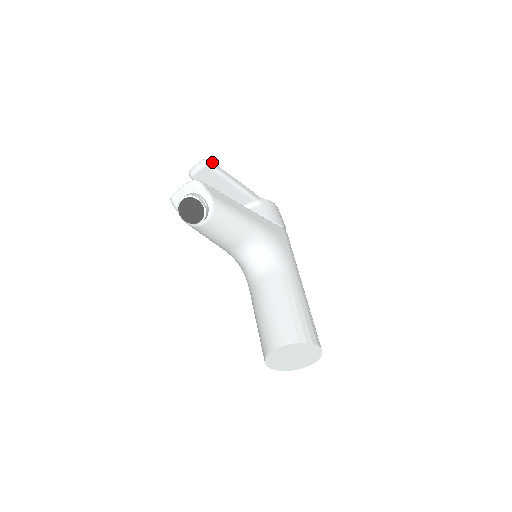
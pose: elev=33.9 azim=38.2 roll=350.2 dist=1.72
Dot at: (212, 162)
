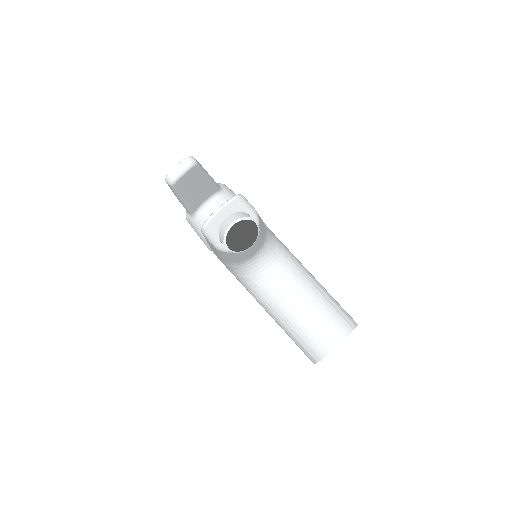
Dot at: occluded
